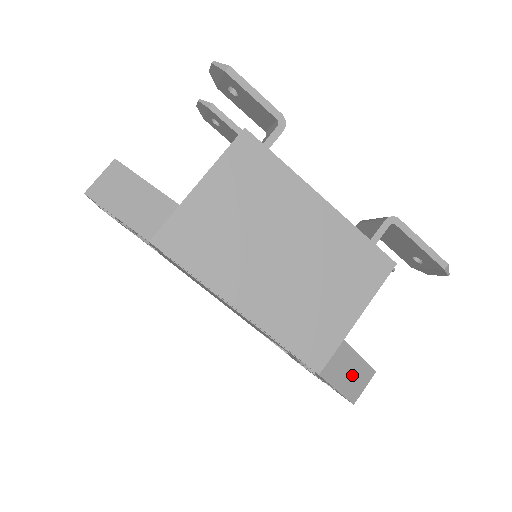
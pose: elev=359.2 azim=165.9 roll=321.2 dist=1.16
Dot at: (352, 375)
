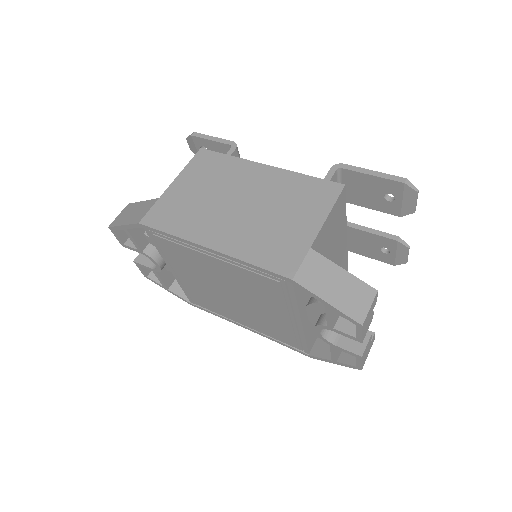
Dot at: (341, 289)
